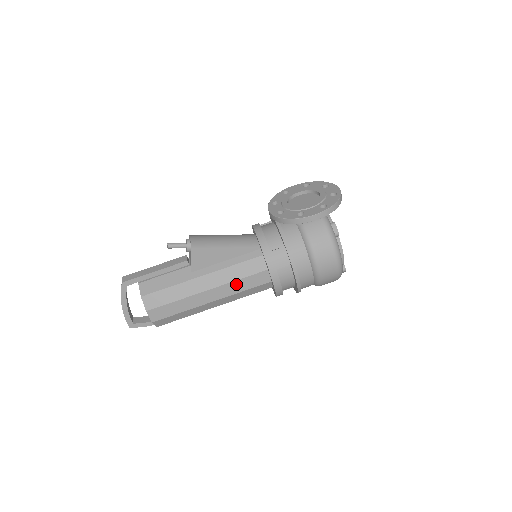
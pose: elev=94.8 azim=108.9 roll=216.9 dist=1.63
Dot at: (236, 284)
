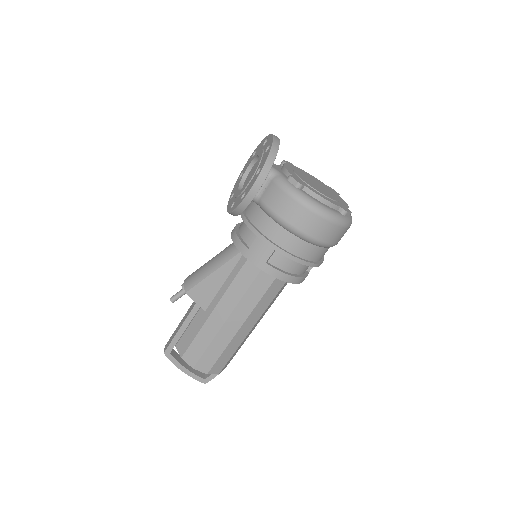
Dot at: (247, 298)
